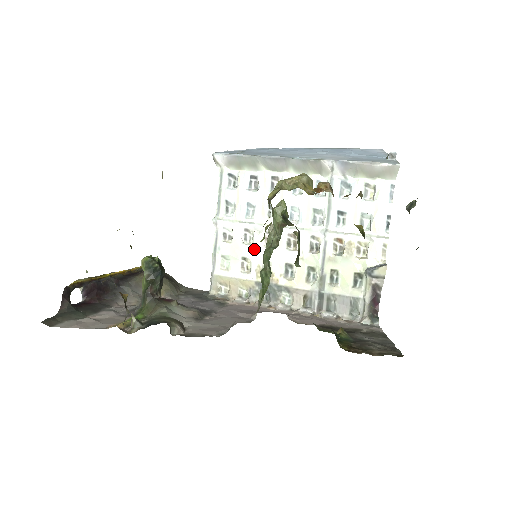
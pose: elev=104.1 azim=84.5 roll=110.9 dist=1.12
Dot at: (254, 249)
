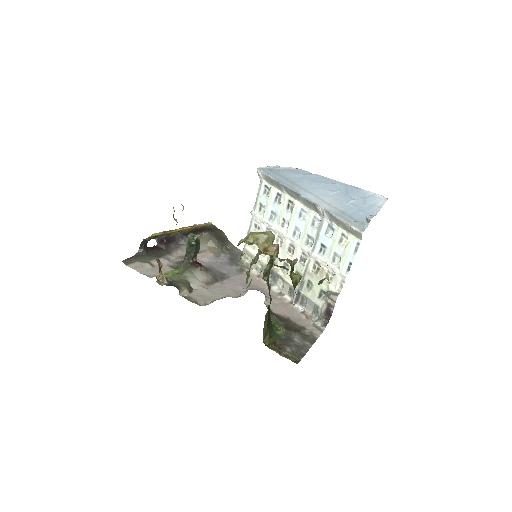
Dot at: occluded
